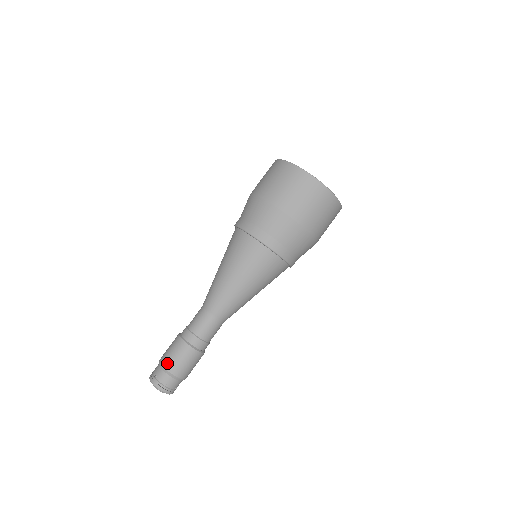
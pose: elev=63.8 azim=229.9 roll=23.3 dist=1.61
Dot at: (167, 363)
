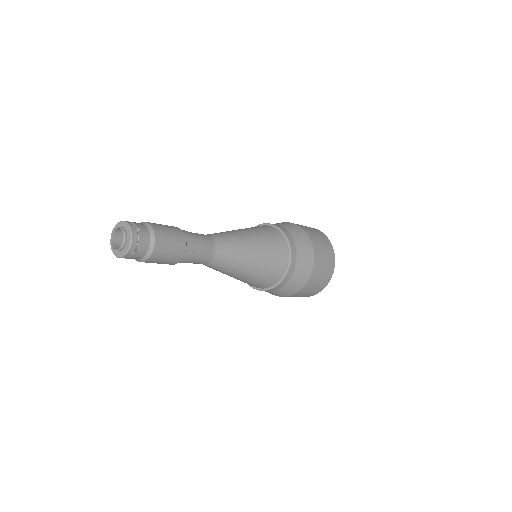
Dot at: occluded
